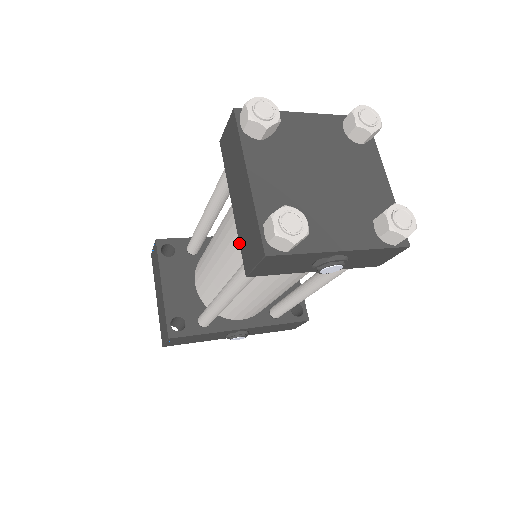
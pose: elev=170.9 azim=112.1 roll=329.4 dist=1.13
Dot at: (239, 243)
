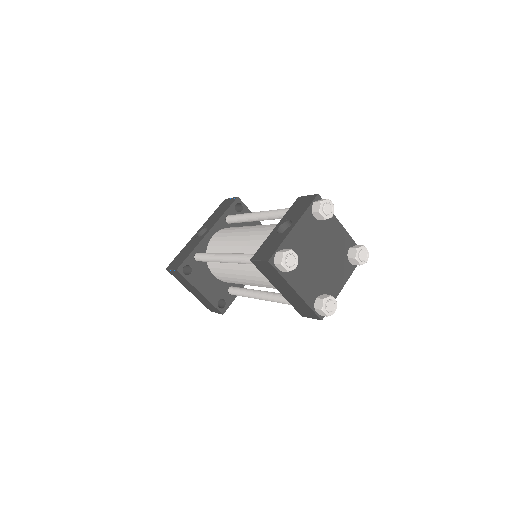
Dot at: occluded
